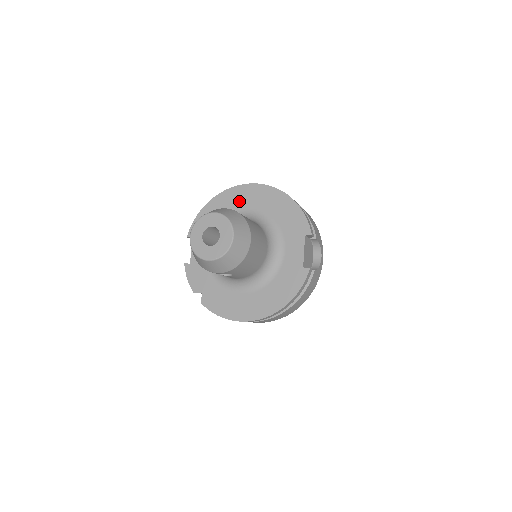
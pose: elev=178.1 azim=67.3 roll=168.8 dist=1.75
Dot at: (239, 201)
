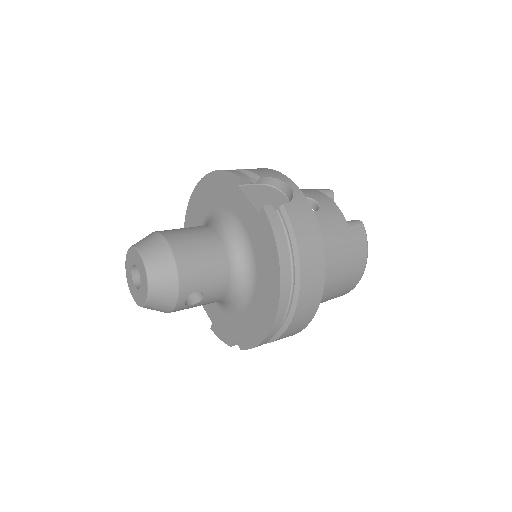
Dot at: occluded
